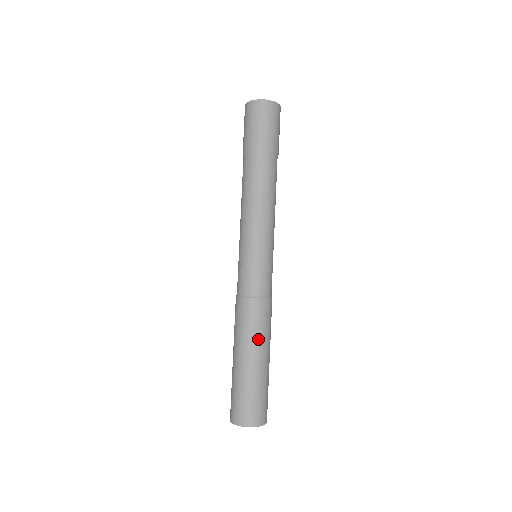
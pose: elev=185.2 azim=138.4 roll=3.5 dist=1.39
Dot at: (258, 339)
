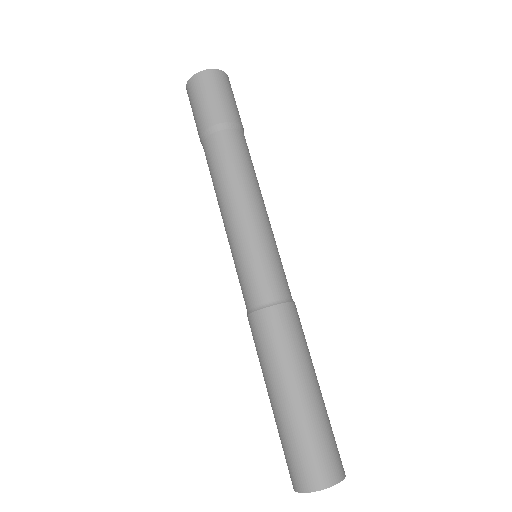
Dot at: (285, 361)
